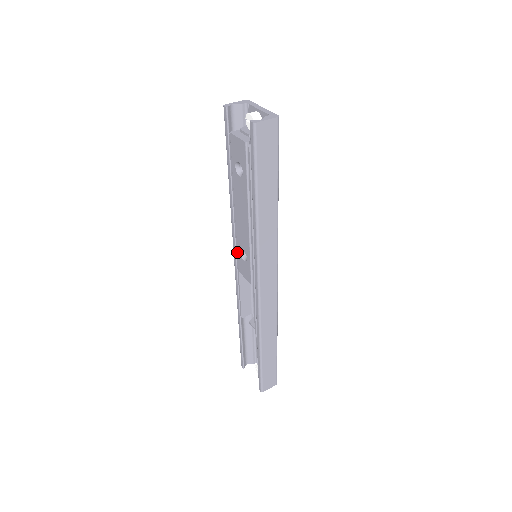
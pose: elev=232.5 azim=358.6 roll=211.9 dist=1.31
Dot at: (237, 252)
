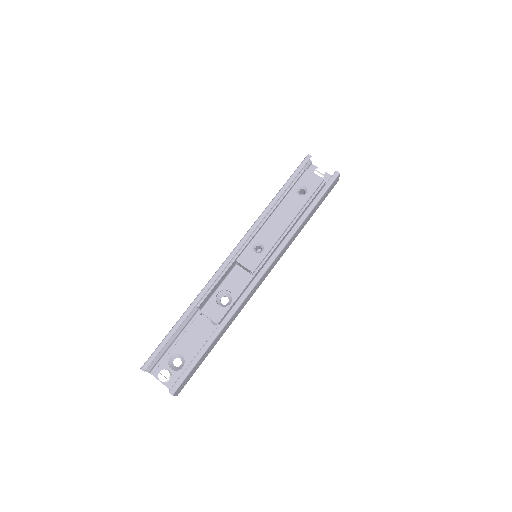
Dot at: (248, 245)
